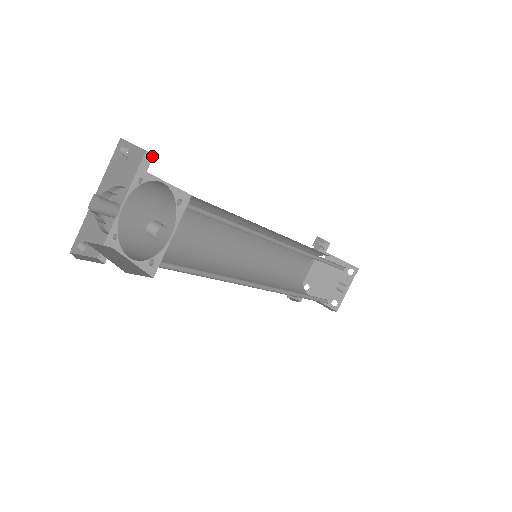
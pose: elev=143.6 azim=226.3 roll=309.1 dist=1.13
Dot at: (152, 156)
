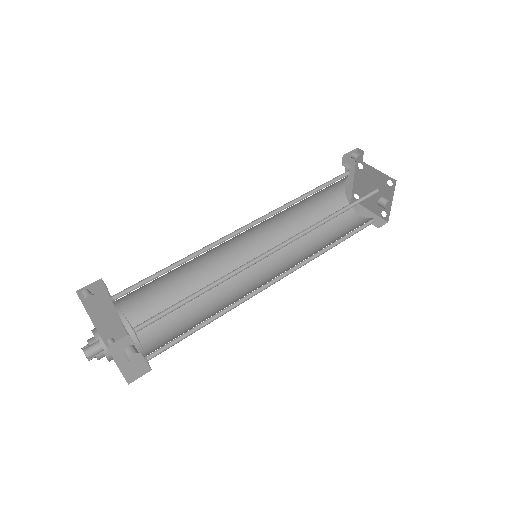
Dot at: occluded
